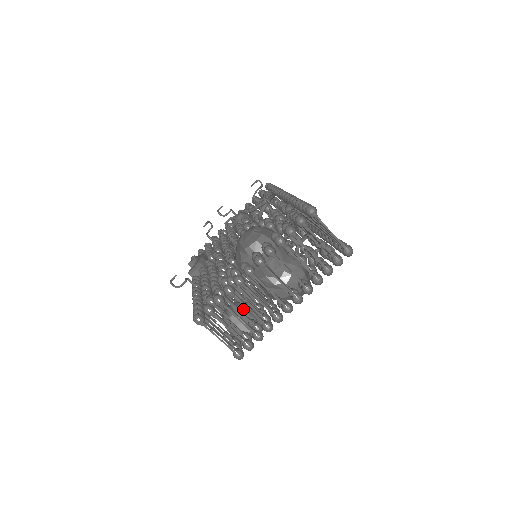
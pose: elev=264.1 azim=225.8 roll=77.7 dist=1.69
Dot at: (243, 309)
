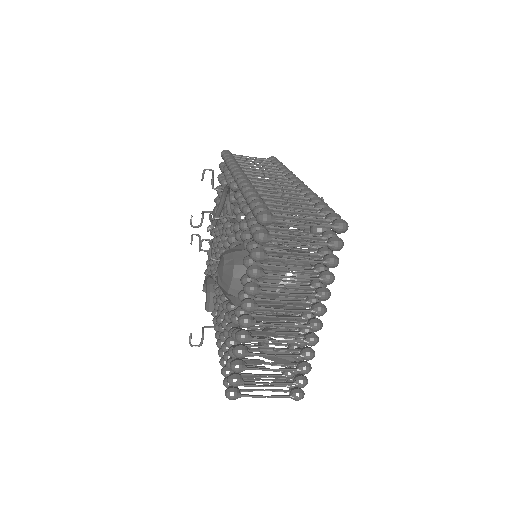
Dot at: occluded
